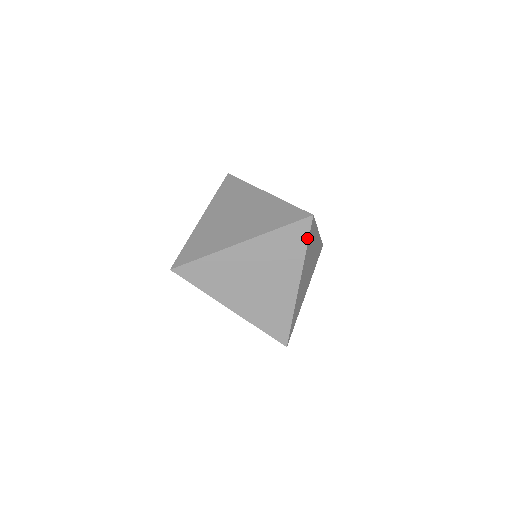
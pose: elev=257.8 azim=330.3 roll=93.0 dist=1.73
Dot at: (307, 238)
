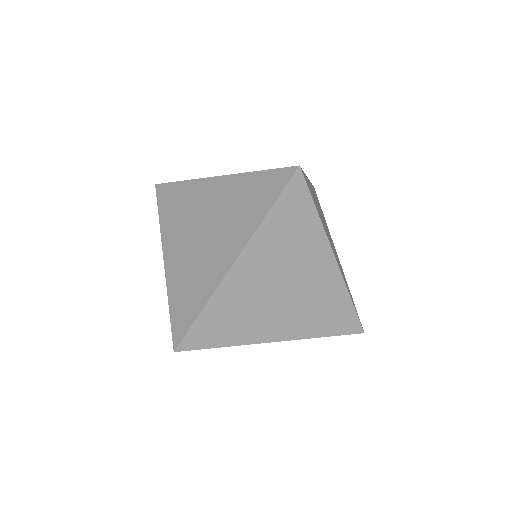
Dot at: (277, 196)
